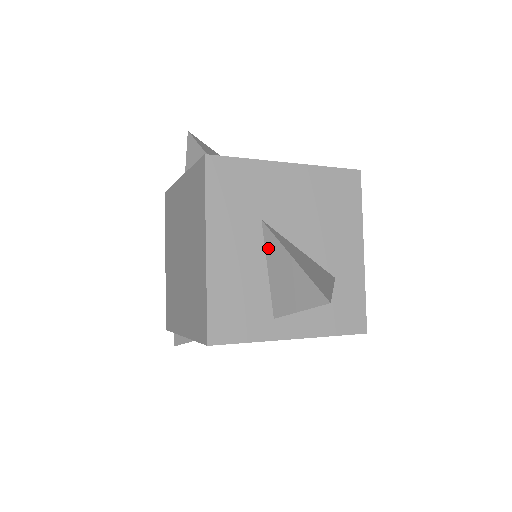
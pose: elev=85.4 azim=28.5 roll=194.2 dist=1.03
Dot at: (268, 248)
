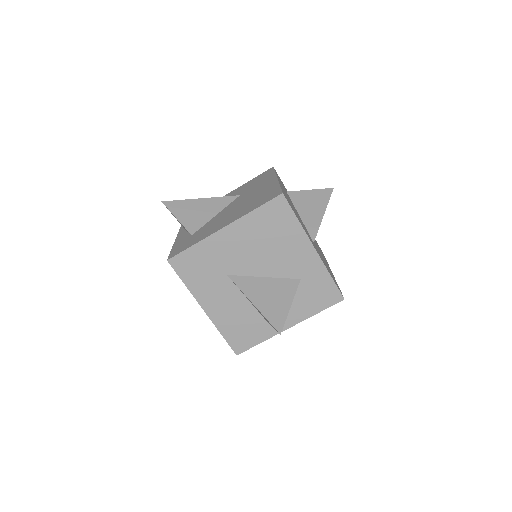
Dot at: (240, 291)
